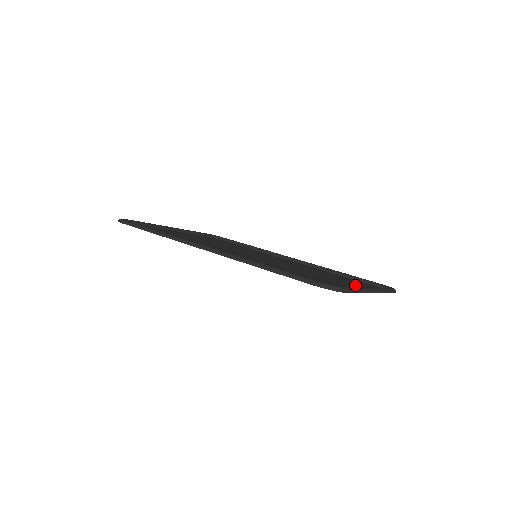
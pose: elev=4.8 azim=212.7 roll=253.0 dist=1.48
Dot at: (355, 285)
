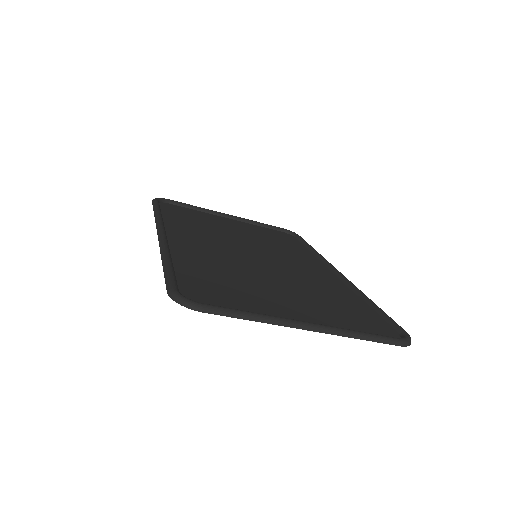
Dot at: (317, 316)
